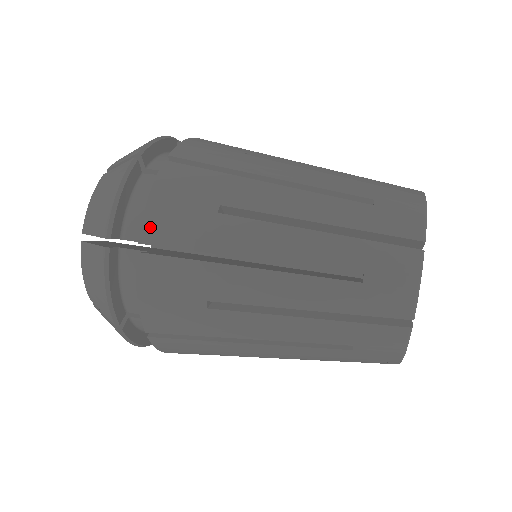
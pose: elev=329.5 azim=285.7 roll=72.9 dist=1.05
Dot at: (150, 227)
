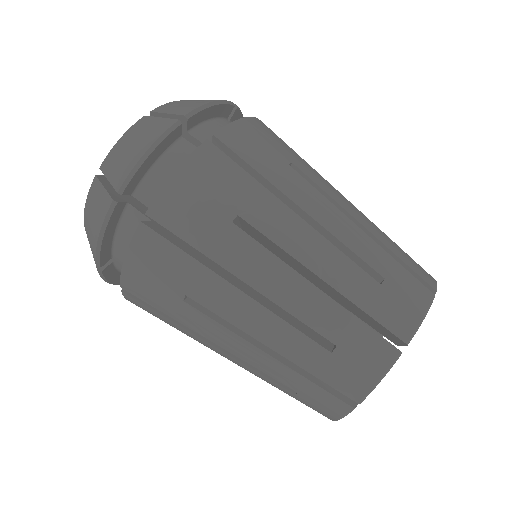
Dot at: (127, 283)
